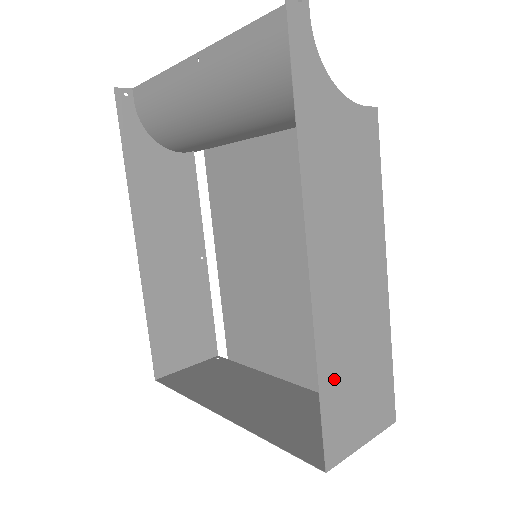
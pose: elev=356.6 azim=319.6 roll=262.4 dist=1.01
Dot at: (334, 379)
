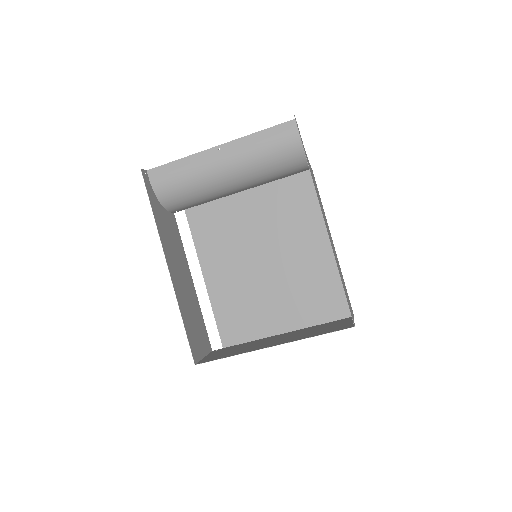
Dot at: occluded
